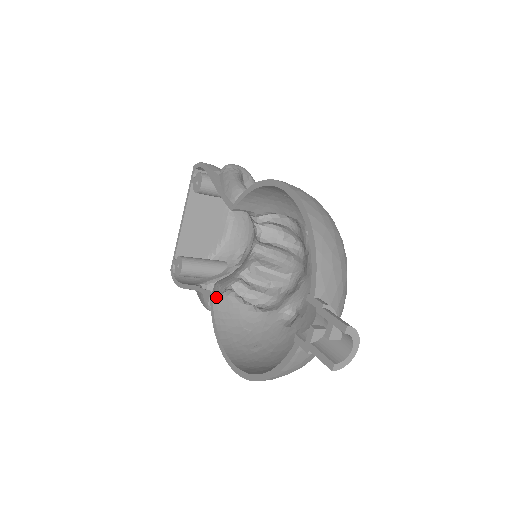
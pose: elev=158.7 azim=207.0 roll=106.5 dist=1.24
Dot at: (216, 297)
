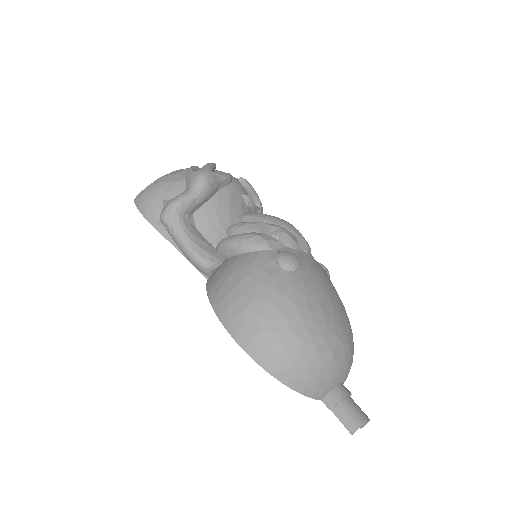
Dot at: occluded
